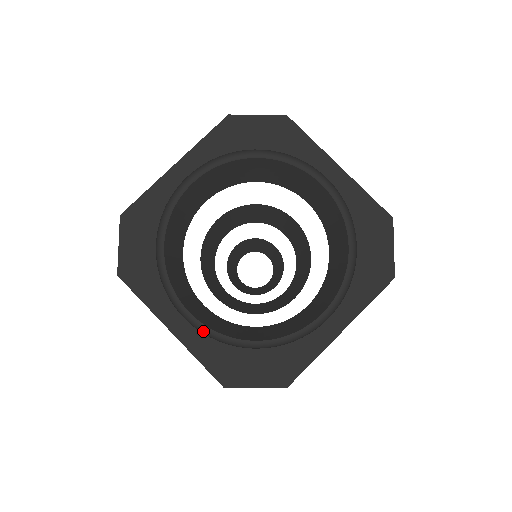
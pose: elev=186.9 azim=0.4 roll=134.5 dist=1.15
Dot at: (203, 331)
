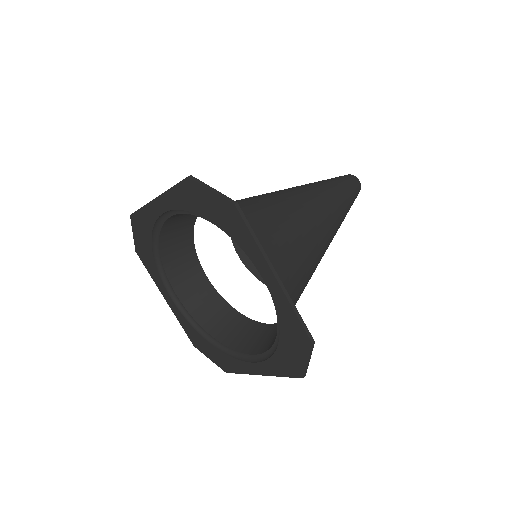
Dot at: (184, 311)
